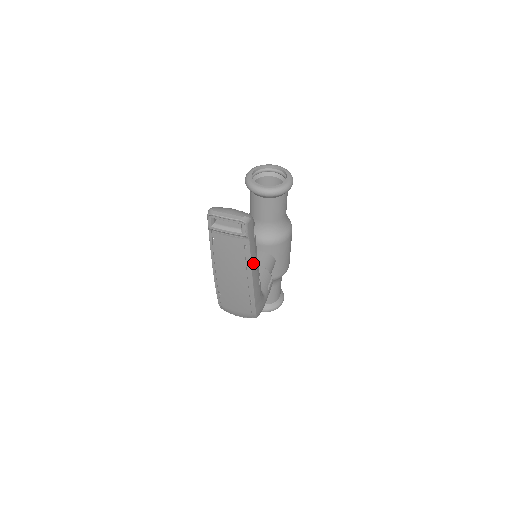
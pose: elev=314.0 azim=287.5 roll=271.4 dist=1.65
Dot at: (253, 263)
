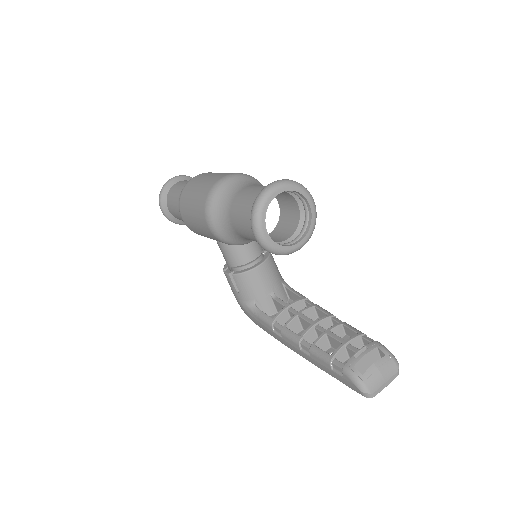
Dot at: occluded
